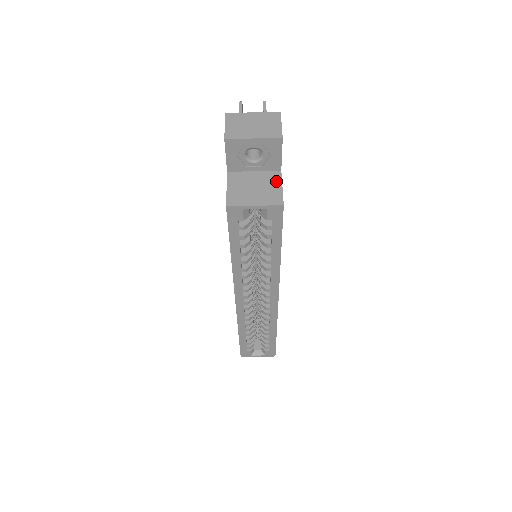
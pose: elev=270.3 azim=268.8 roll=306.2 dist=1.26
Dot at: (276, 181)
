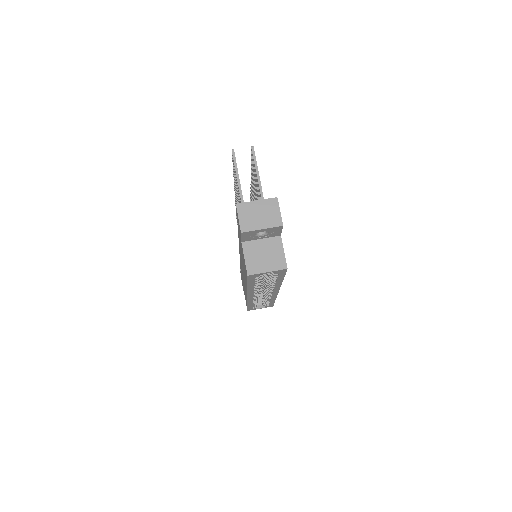
Dot at: (279, 247)
